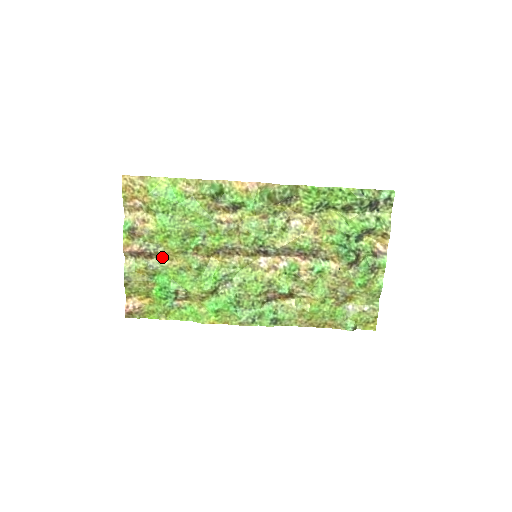
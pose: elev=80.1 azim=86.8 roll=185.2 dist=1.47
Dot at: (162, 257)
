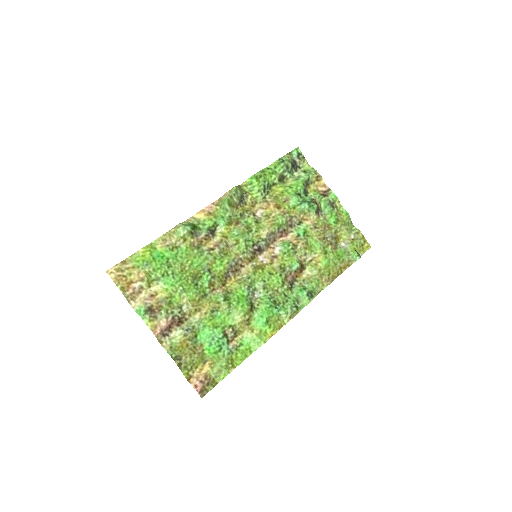
Dot at: (190, 314)
